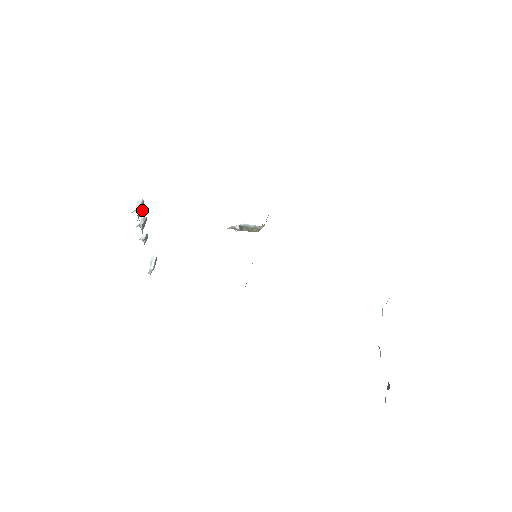
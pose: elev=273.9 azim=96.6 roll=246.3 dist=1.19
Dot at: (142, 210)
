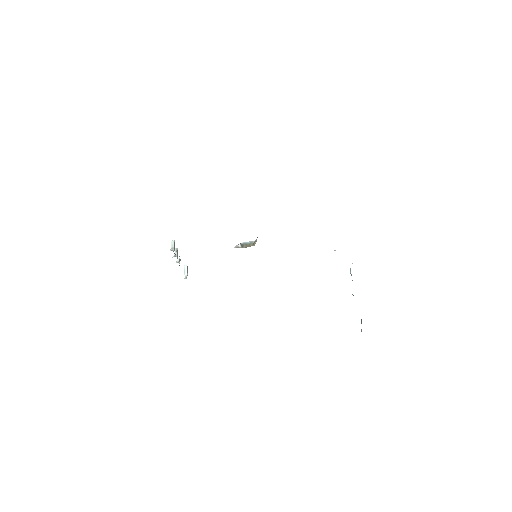
Dot at: occluded
